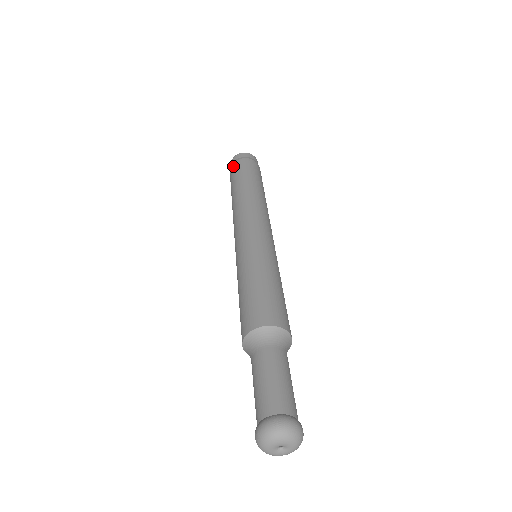
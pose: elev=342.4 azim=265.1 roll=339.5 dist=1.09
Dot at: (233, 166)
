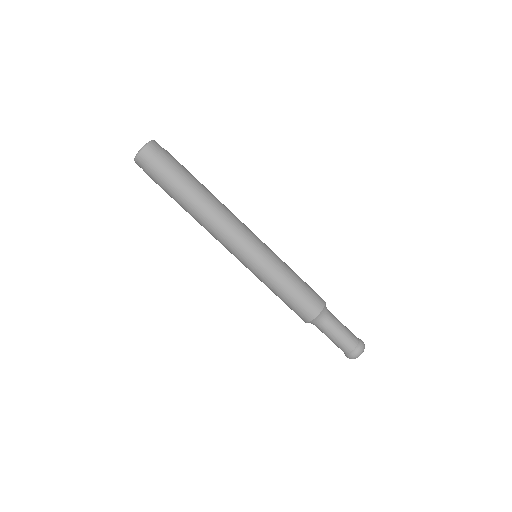
Dot at: (156, 168)
